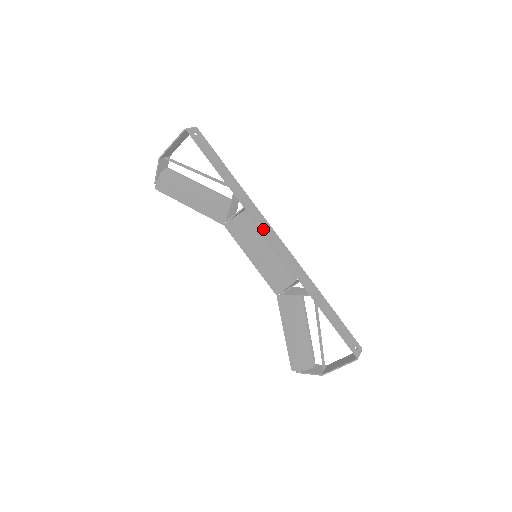
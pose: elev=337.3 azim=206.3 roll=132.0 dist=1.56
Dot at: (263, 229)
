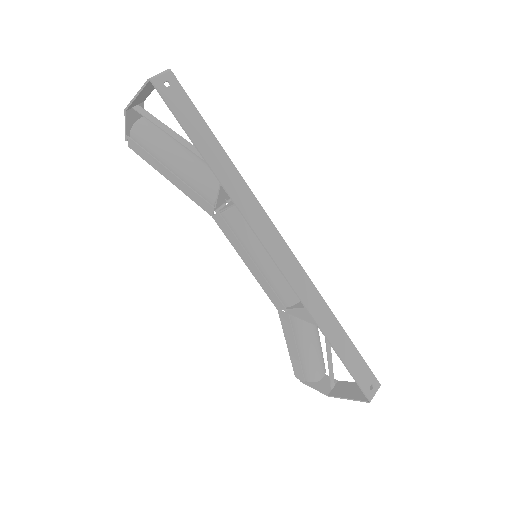
Dot at: (260, 236)
